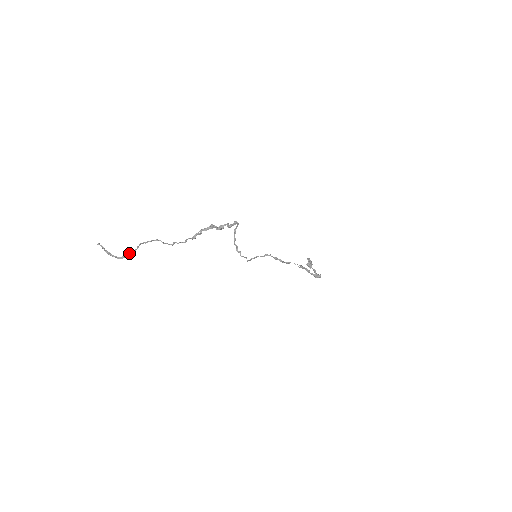
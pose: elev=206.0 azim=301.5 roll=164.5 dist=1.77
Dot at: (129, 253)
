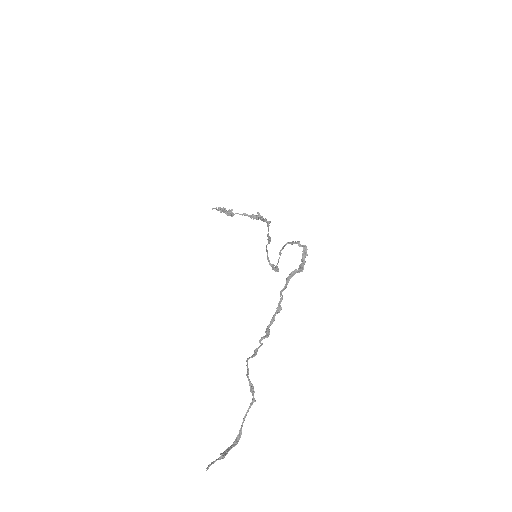
Dot at: (244, 418)
